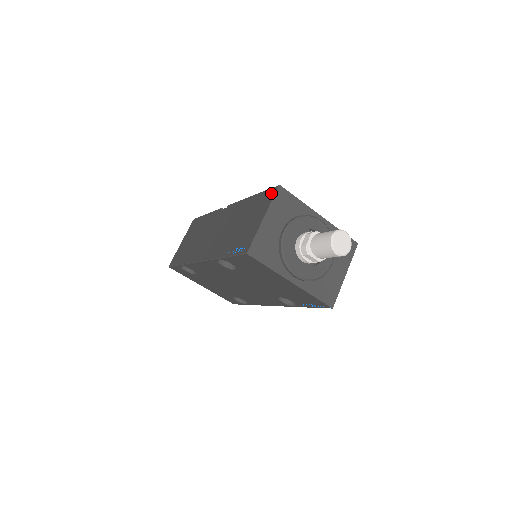
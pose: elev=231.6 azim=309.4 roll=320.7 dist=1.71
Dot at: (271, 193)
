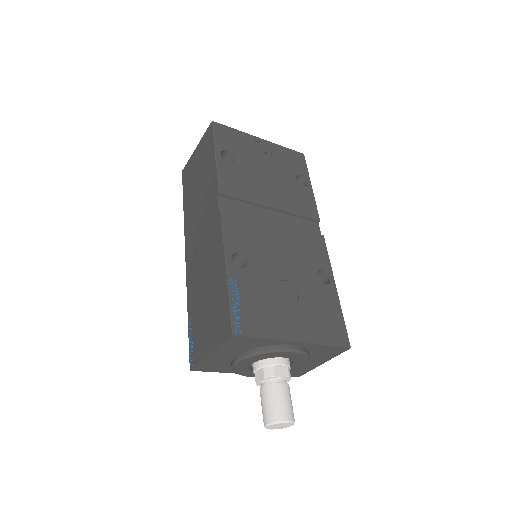
Dot at: (226, 329)
